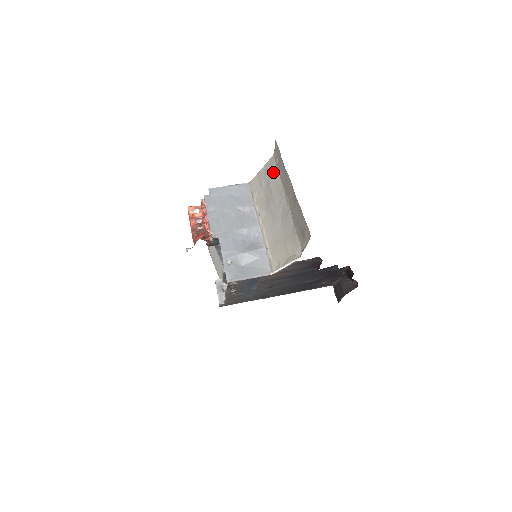
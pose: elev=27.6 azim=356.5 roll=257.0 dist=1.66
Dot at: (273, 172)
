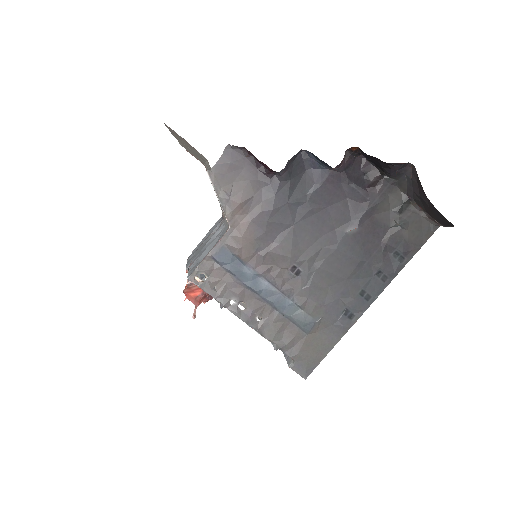
Dot at: occluded
